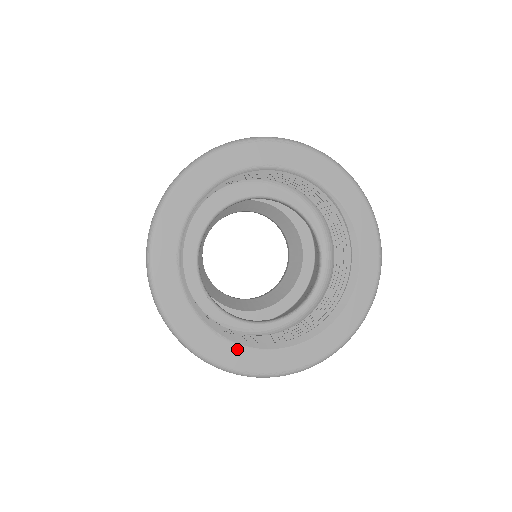
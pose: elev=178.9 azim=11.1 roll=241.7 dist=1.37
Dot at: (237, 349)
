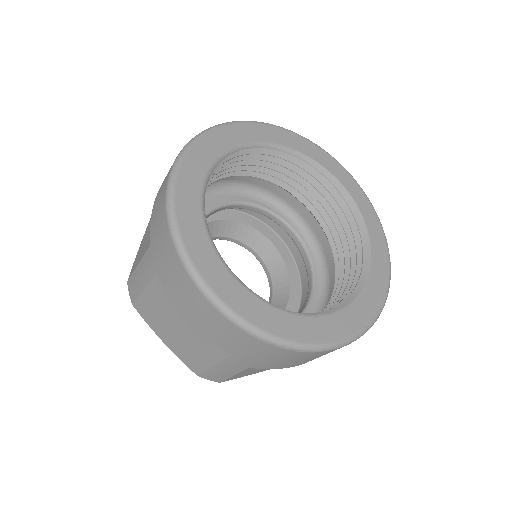
Dot at: (339, 316)
